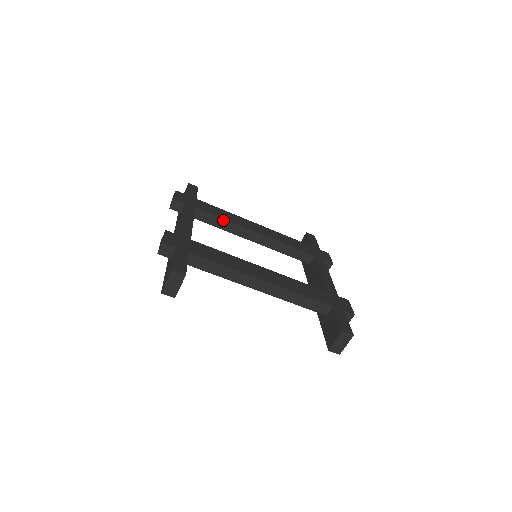
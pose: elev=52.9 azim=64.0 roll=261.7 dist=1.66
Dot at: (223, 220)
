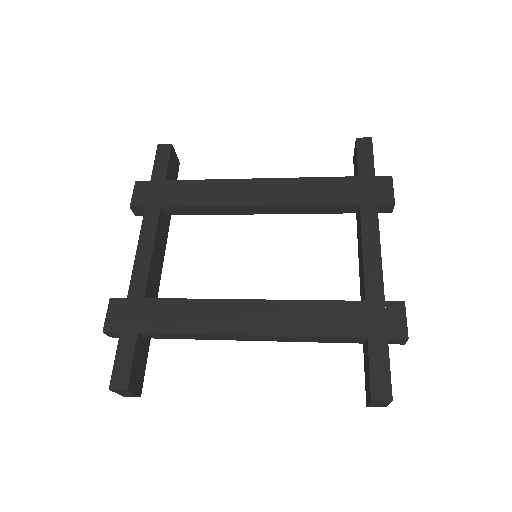
Dot at: (203, 207)
